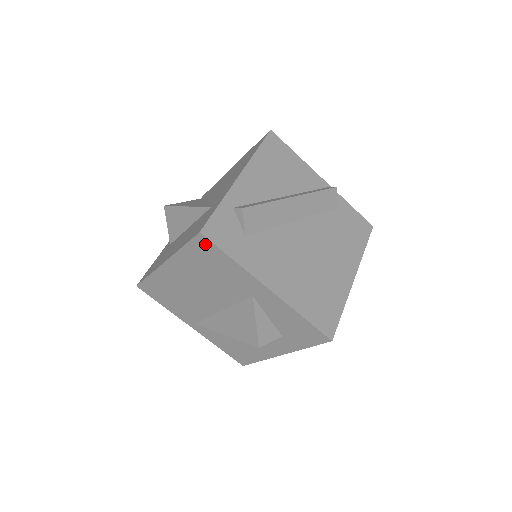
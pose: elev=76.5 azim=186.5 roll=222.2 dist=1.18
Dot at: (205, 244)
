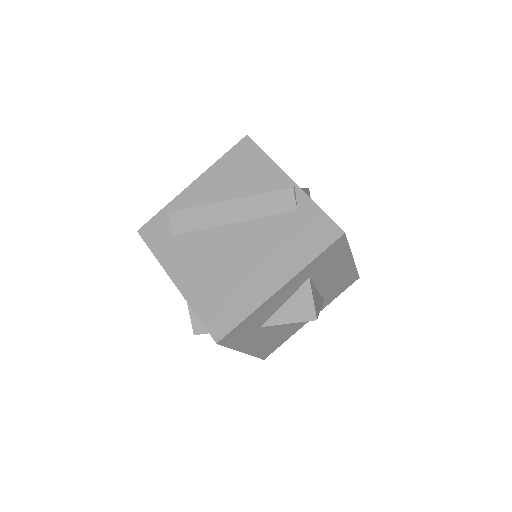
Dot at: occluded
